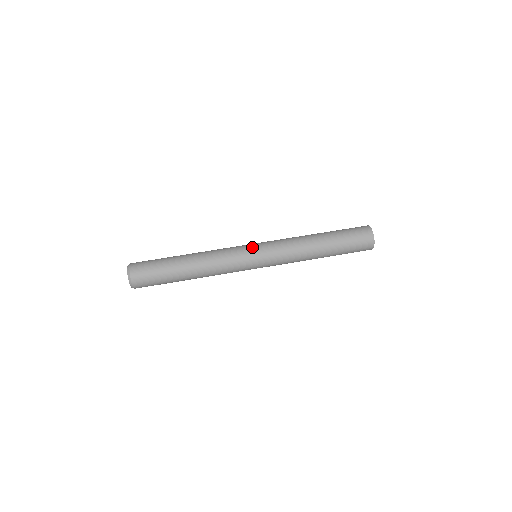
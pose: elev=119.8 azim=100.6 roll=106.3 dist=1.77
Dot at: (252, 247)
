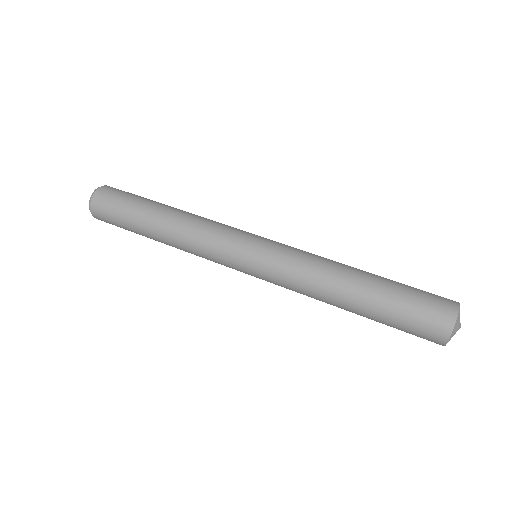
Dot at: (253, 237)
